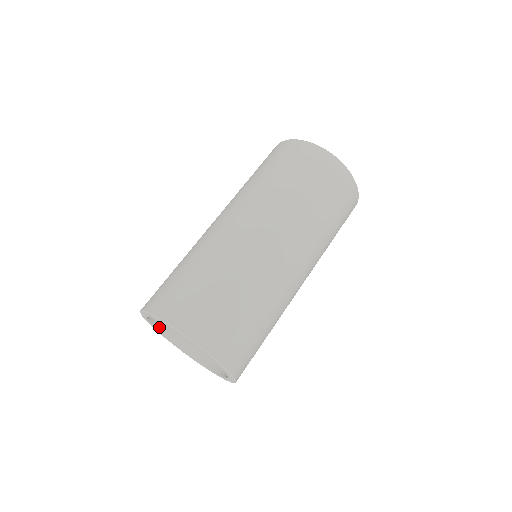
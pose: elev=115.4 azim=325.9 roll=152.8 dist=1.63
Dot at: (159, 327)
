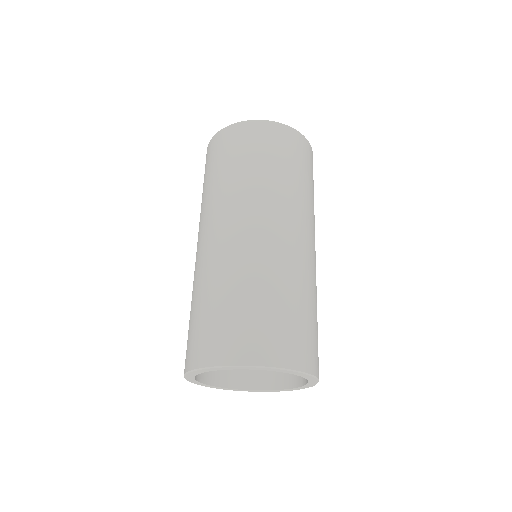
Dot at: (196, 376)
